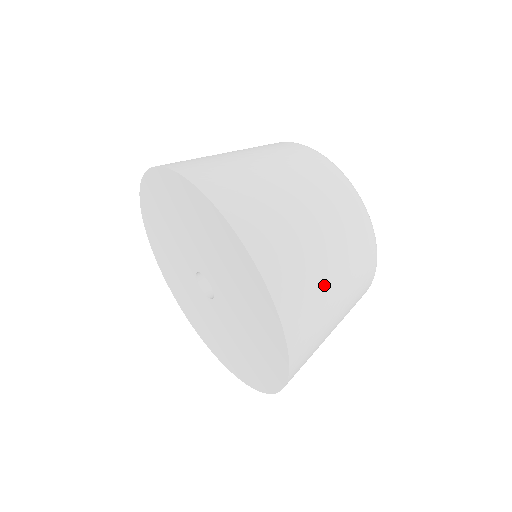
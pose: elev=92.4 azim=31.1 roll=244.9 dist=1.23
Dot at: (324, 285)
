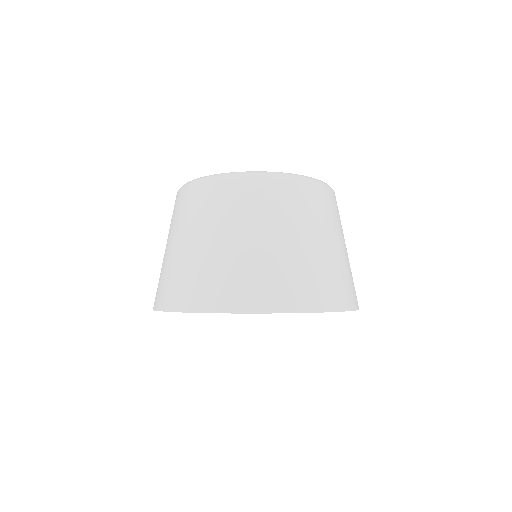
Dot at: (309, 256)
